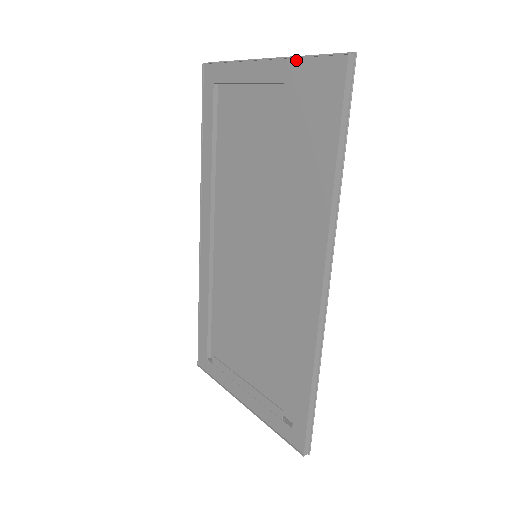
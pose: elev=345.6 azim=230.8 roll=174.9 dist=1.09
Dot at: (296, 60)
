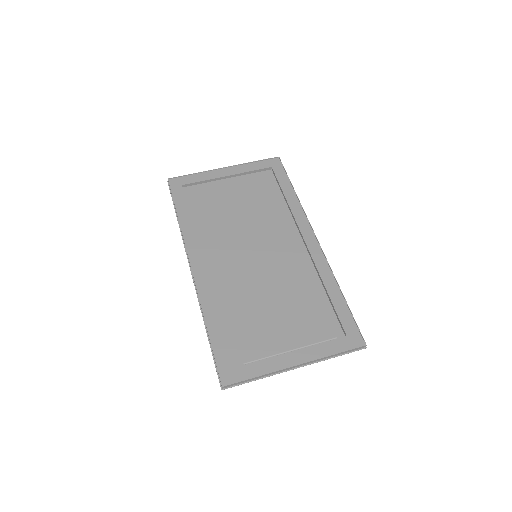
Dot at: (249, 164)
